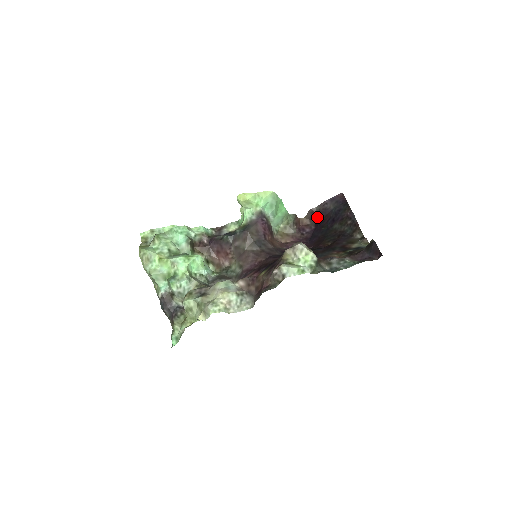
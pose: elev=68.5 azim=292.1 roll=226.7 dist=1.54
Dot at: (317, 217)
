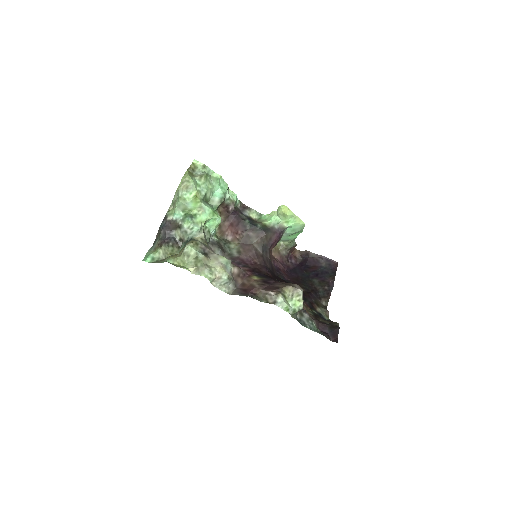
Dot at: (308, 260)
